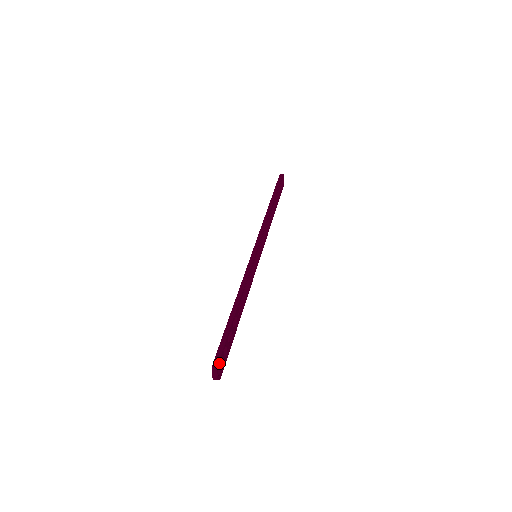
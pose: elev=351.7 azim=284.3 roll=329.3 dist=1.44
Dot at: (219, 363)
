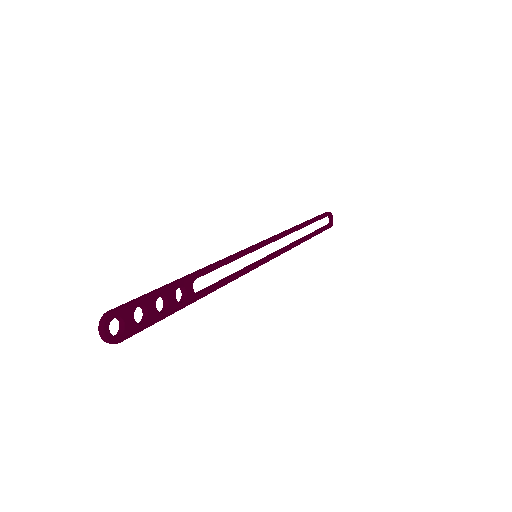
Dot at: (117, 315)
